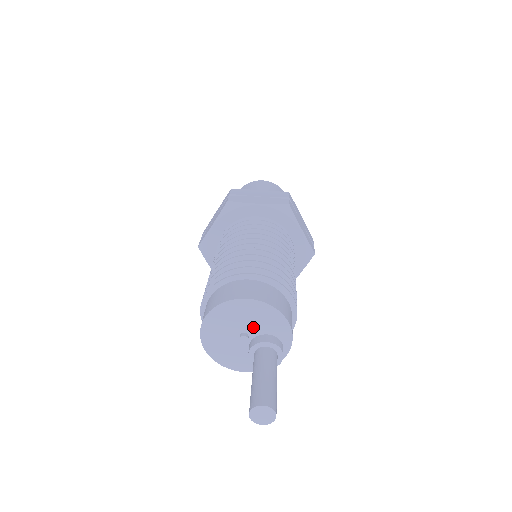
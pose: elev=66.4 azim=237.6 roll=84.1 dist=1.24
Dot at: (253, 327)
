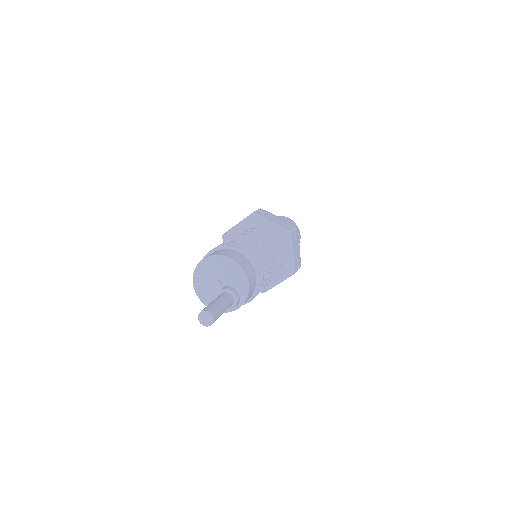
Dot at: (227, 279)
